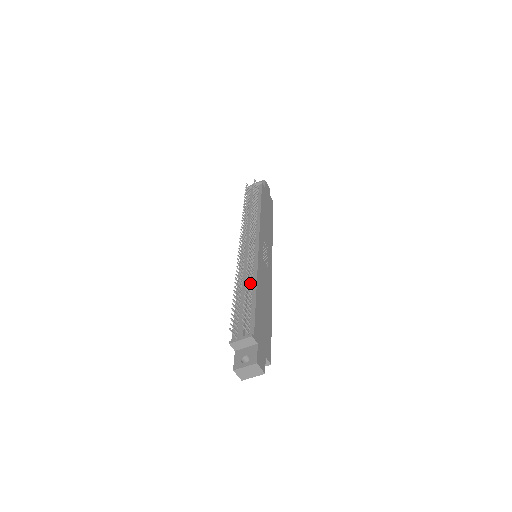
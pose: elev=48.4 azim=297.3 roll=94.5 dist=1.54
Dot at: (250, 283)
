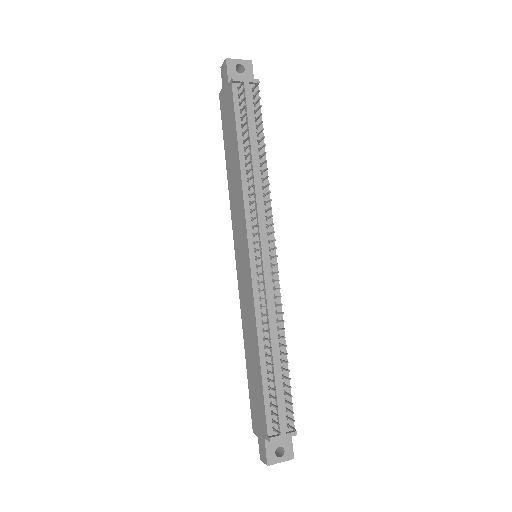
Dot at: (283, 344)
